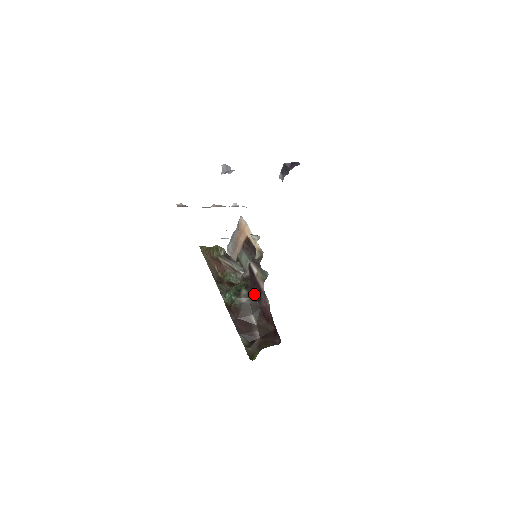
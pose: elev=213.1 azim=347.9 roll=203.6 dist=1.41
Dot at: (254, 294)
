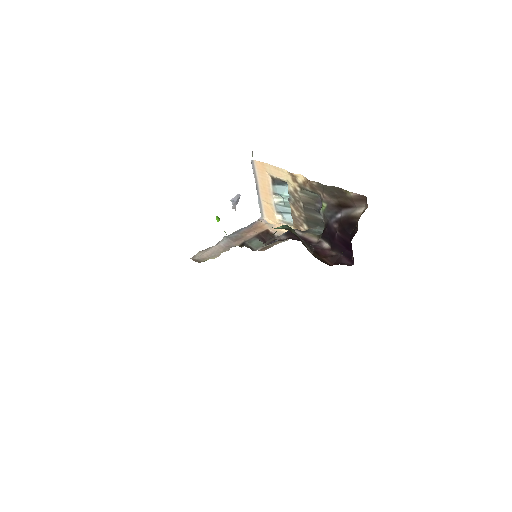
Dot at: occluded
